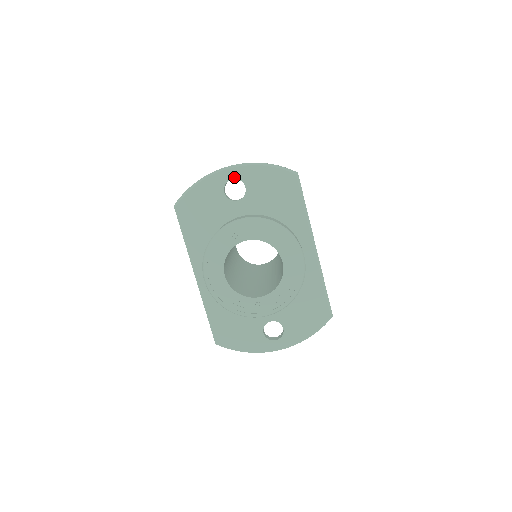
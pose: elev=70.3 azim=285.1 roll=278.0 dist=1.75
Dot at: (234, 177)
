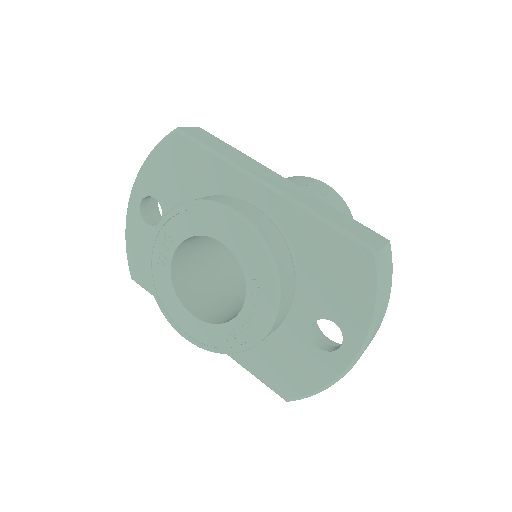
Dot at: (140, 200)
